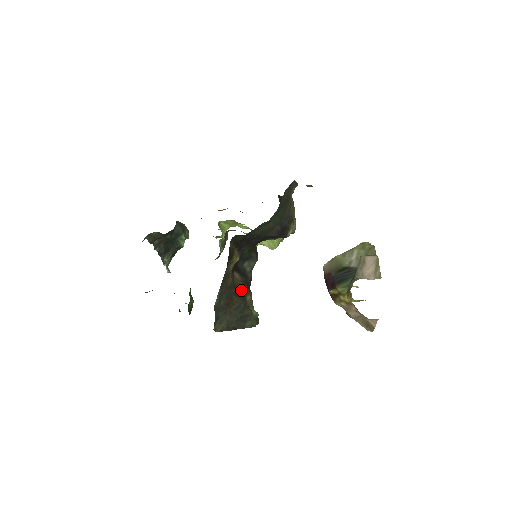
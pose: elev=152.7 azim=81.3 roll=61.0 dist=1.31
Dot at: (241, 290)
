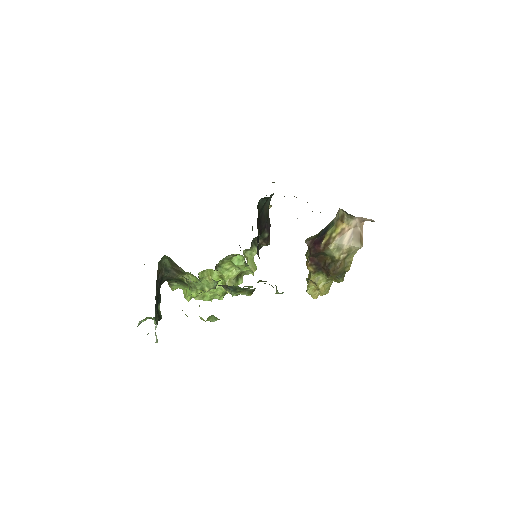
Dot at: occluded
